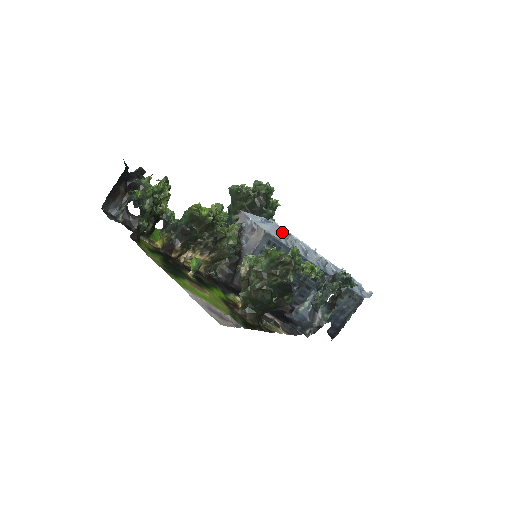
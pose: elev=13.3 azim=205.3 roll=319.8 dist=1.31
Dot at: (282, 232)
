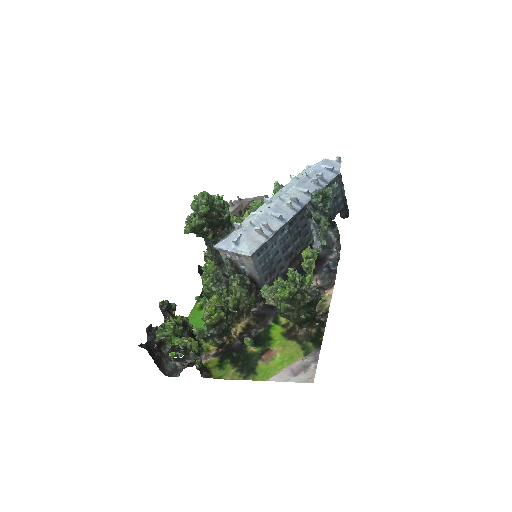
Dot at: (254, 231)
